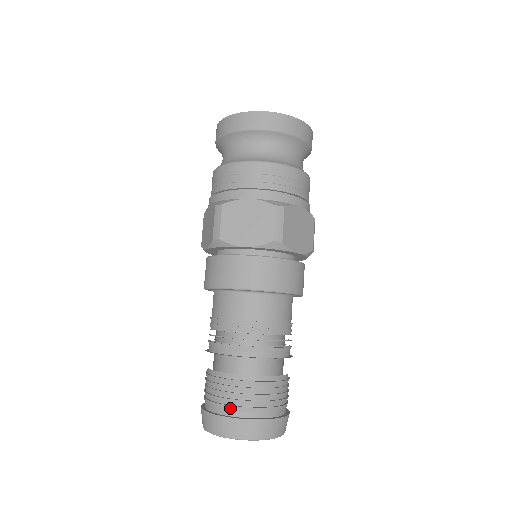
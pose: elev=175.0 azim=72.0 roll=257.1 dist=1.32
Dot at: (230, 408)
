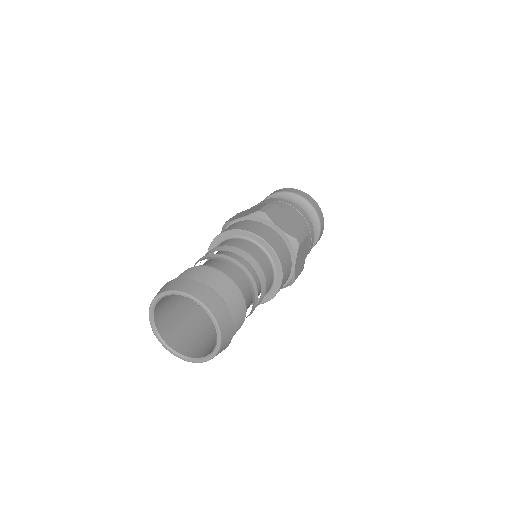
Dot at: occluded
